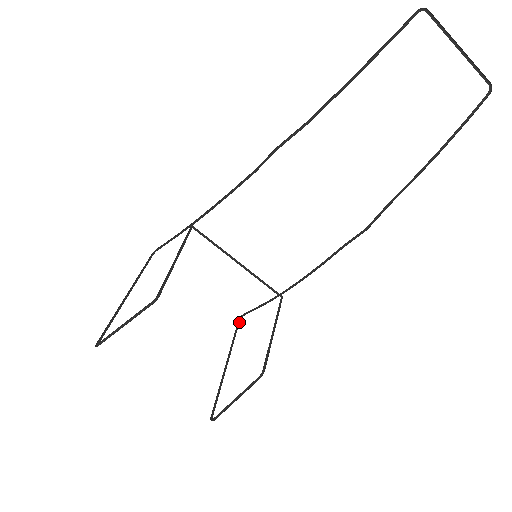
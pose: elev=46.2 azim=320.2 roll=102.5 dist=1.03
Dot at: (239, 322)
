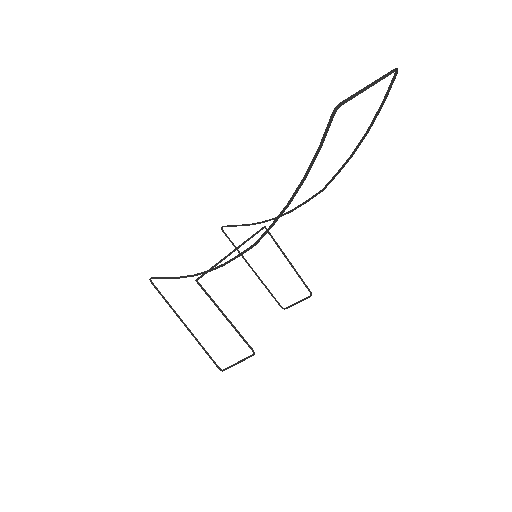
Dot at: (224, 232)
